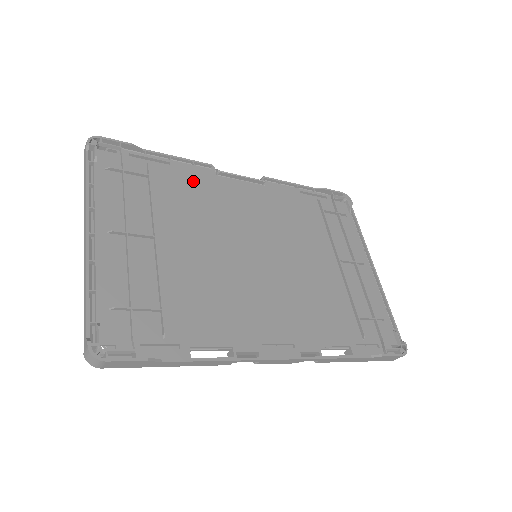
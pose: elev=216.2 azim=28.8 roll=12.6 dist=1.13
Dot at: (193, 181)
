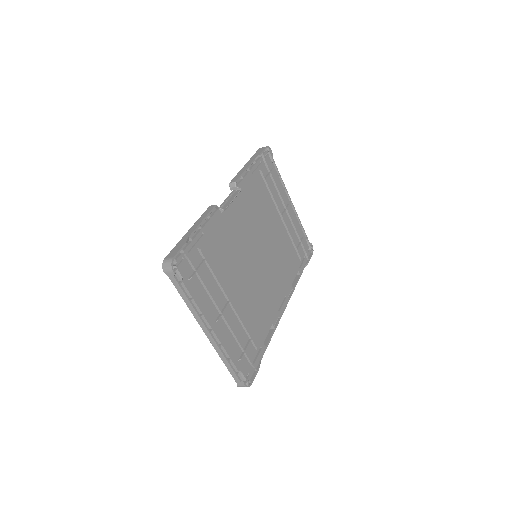
Dot at: (217, 234)
